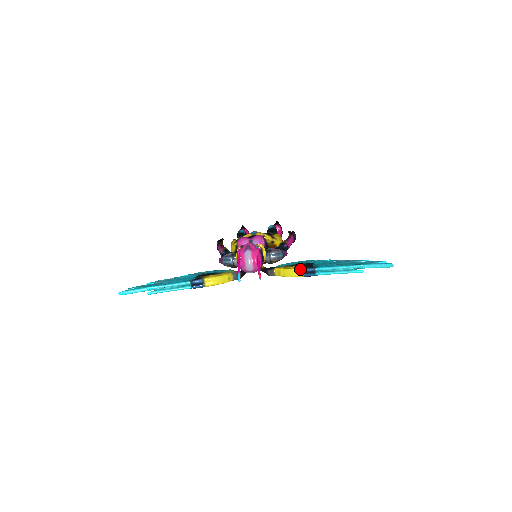
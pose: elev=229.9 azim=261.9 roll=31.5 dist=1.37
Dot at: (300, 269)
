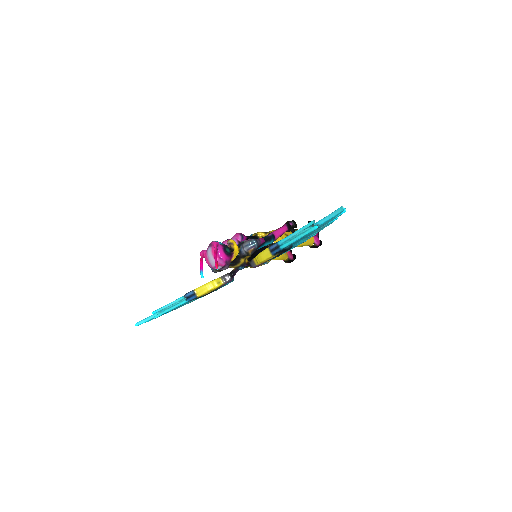
Dot at: (266, 249)
